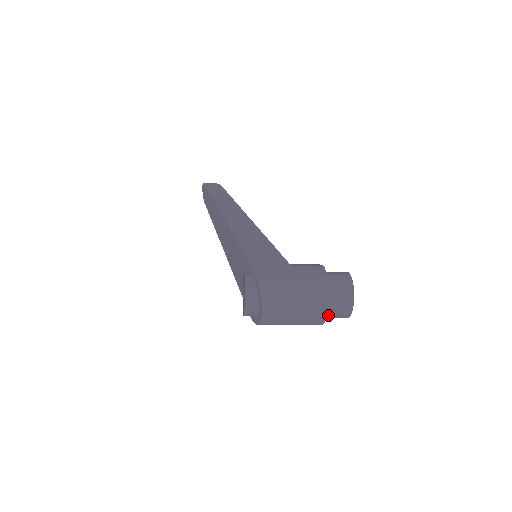
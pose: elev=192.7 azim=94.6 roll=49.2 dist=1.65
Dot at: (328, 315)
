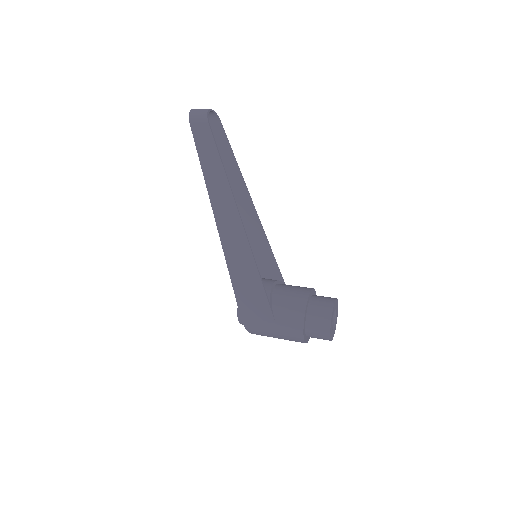
Dot at: occluded
